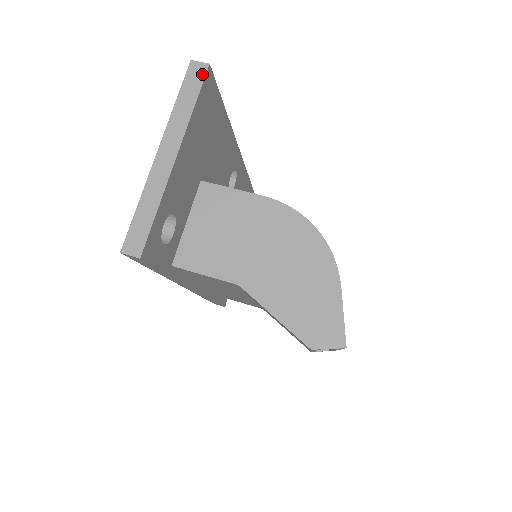
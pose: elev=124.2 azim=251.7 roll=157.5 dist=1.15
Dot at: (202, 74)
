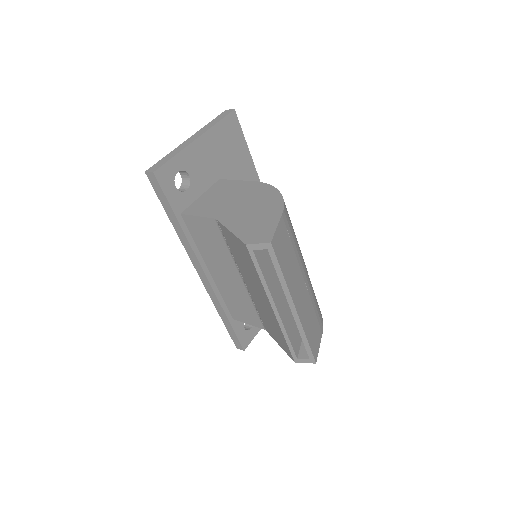
Dot at: (229, 113)
